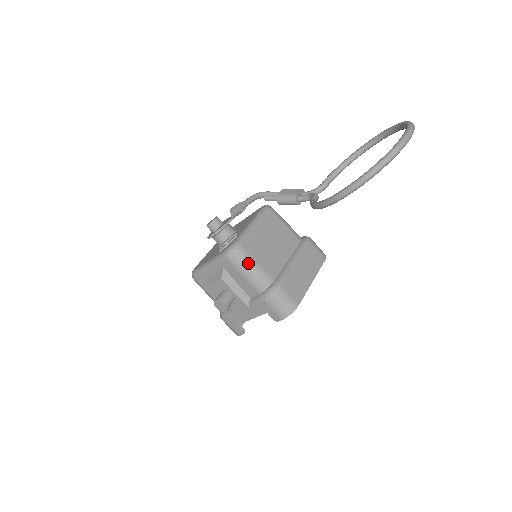
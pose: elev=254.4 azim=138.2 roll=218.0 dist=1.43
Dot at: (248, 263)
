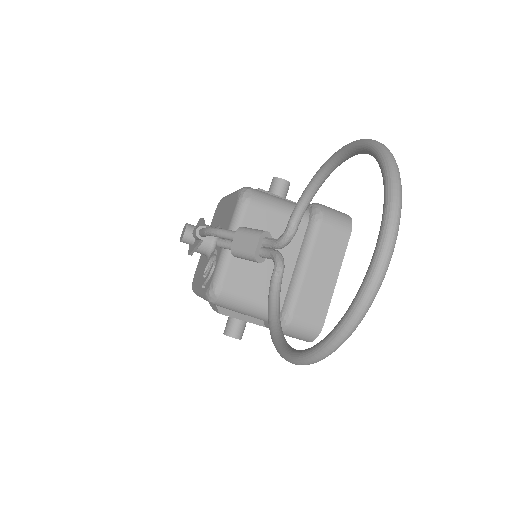
Dot at: (239, 303)
